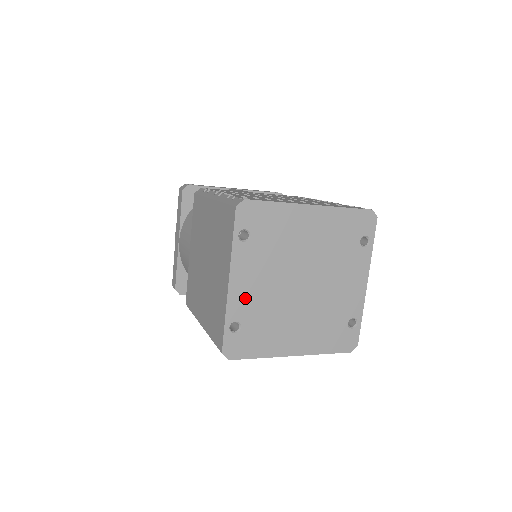
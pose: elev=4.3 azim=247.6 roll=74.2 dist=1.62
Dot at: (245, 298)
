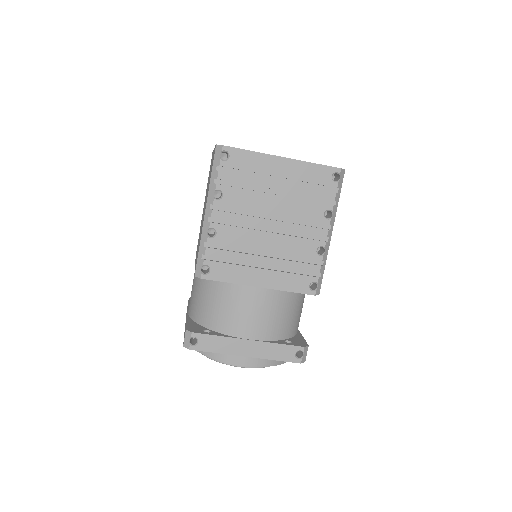
Dot at: occluded
